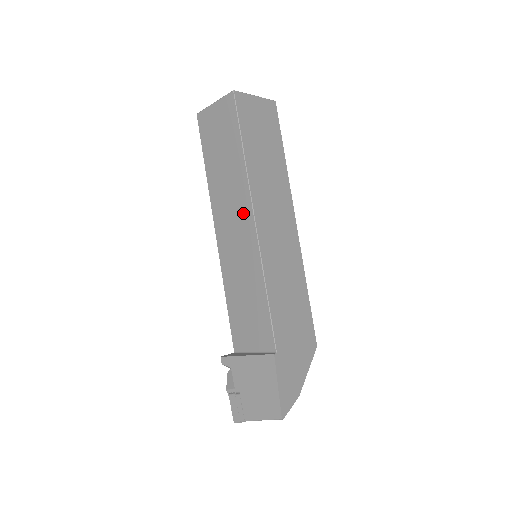
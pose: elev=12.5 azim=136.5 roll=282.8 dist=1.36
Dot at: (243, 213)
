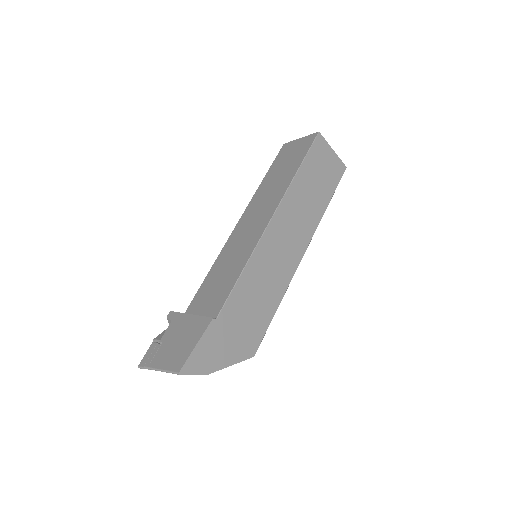
Dot at: (268, 210)
